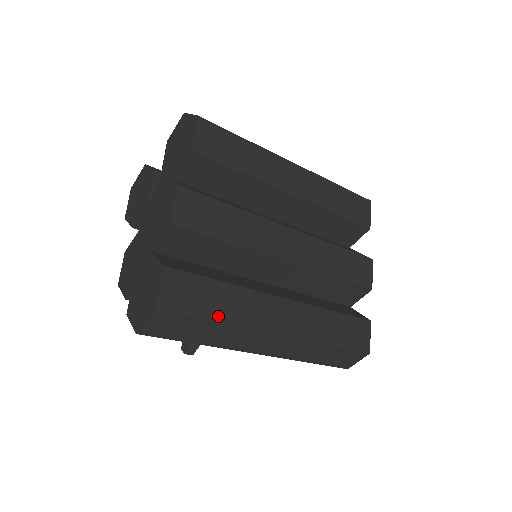
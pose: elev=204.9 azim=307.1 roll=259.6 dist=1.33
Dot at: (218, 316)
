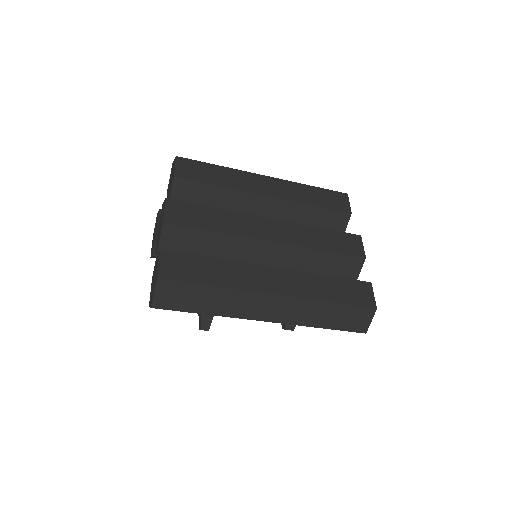
Dot at: (213, 281)
